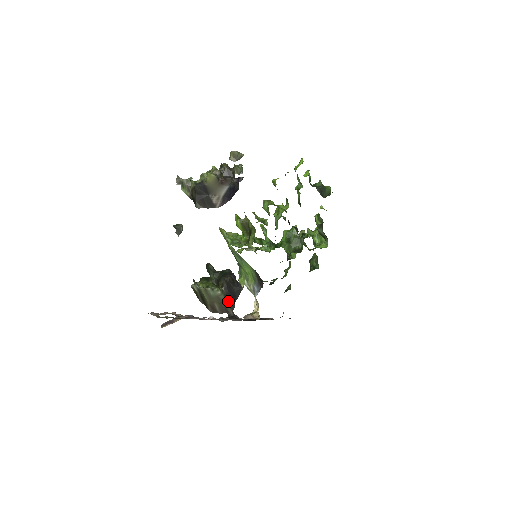
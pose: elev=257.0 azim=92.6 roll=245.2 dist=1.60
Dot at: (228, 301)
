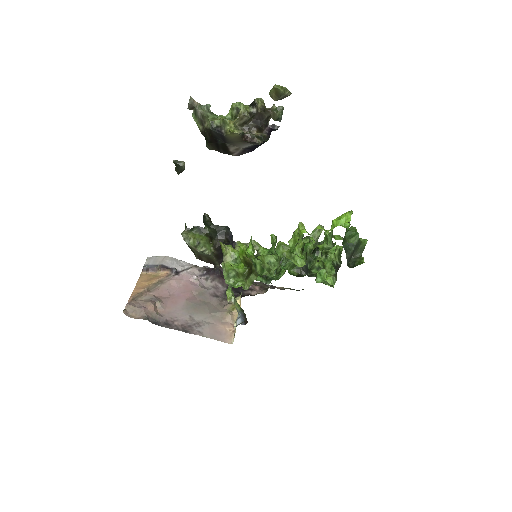
Dot at: (217, 258)
